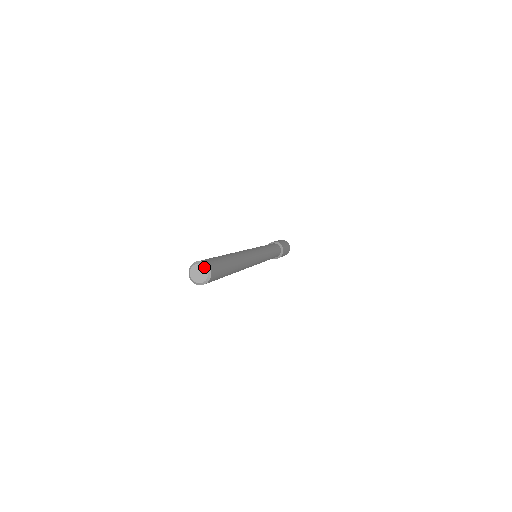
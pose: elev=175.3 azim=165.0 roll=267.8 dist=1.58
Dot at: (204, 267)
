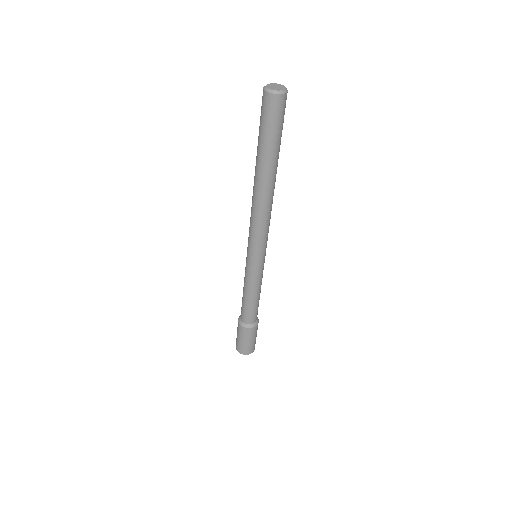
Dot at: (283, 85)
